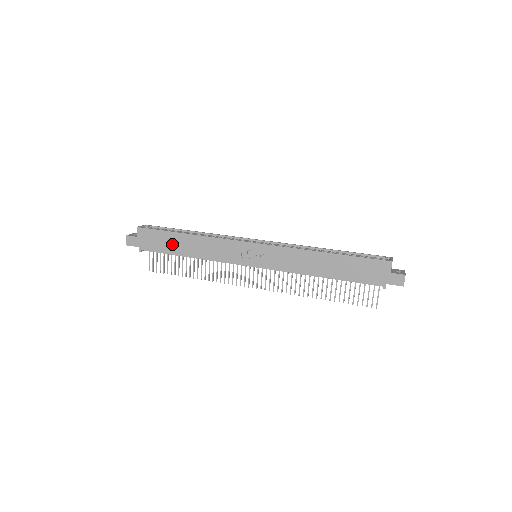
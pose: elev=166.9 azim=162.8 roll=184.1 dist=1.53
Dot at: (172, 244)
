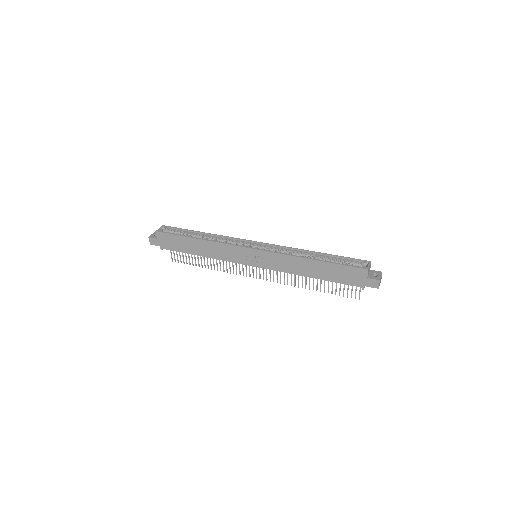
Dot at: (186, 246)
